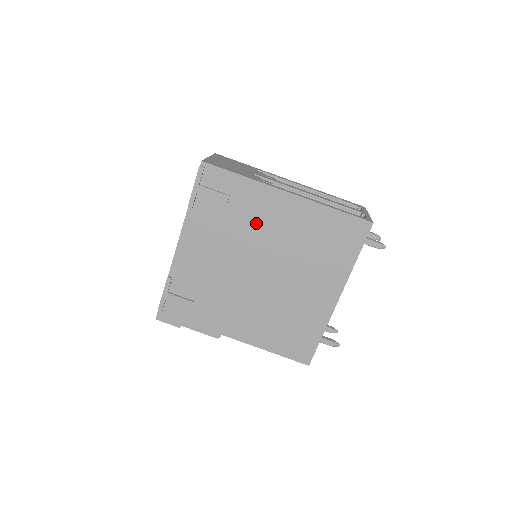
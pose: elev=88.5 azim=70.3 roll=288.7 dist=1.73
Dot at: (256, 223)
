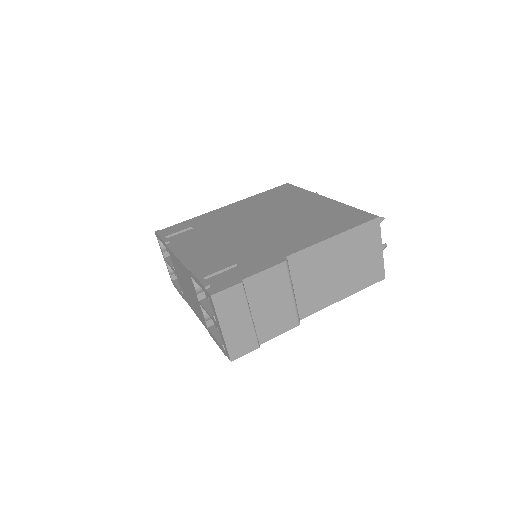
Dot at: (223, 220)
